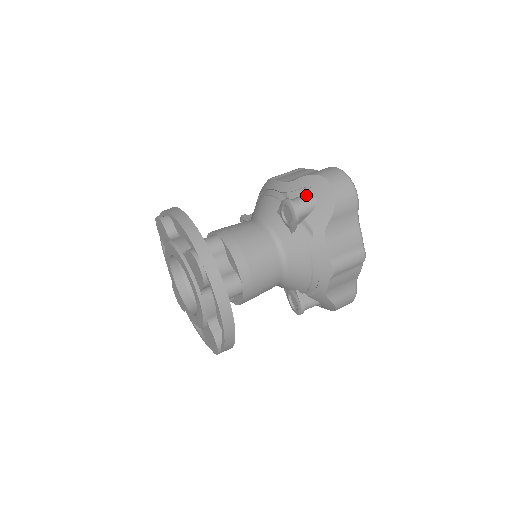
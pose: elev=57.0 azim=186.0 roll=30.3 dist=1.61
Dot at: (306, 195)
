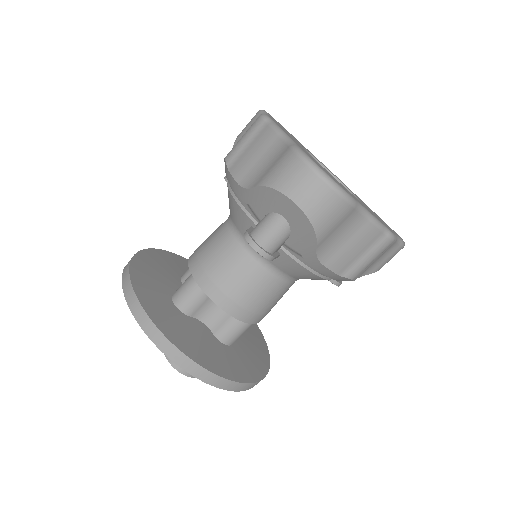
Dot at: (271, 220)
